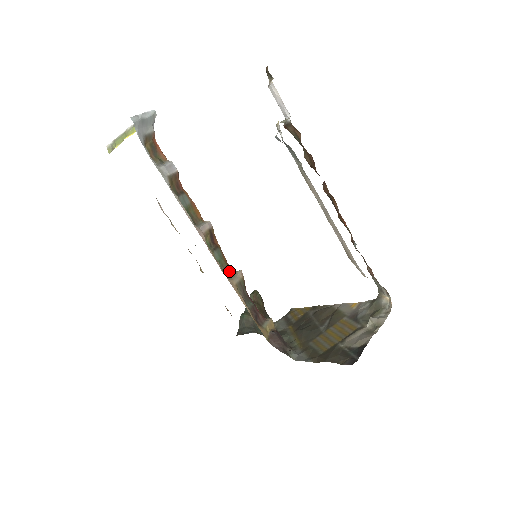
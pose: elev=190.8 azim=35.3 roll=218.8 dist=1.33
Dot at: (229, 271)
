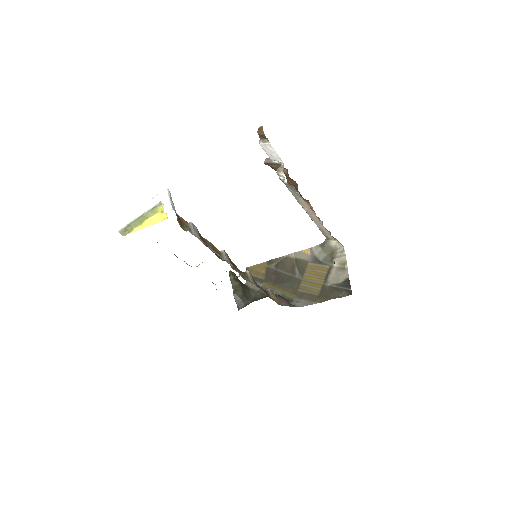
Dot at: (245, 276)
